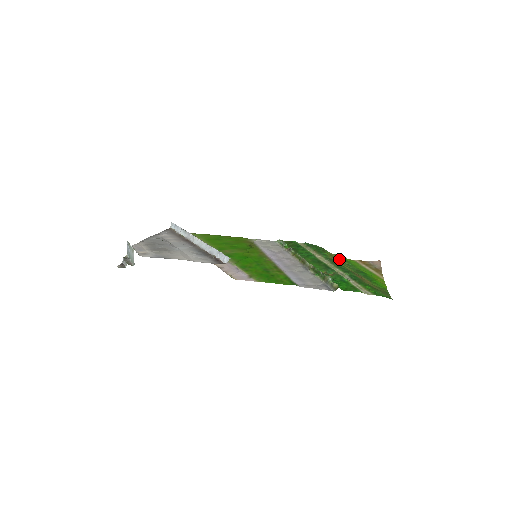
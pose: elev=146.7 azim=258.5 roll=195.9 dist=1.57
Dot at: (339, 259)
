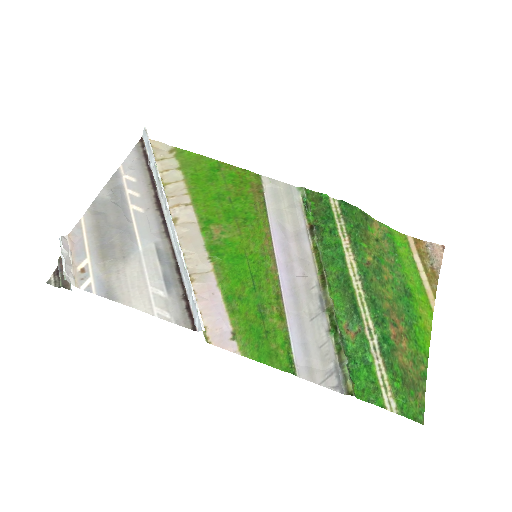
Dot at: (383, 246)
